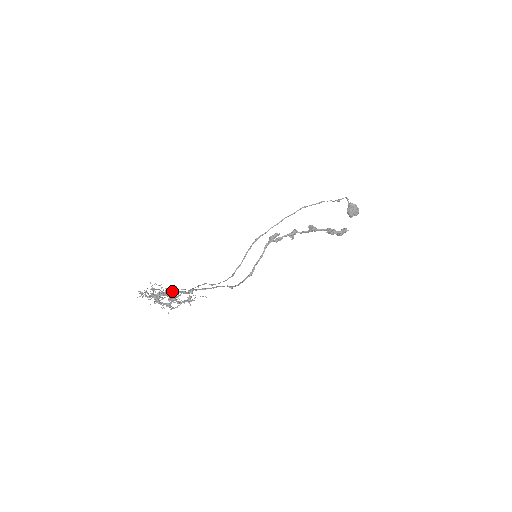
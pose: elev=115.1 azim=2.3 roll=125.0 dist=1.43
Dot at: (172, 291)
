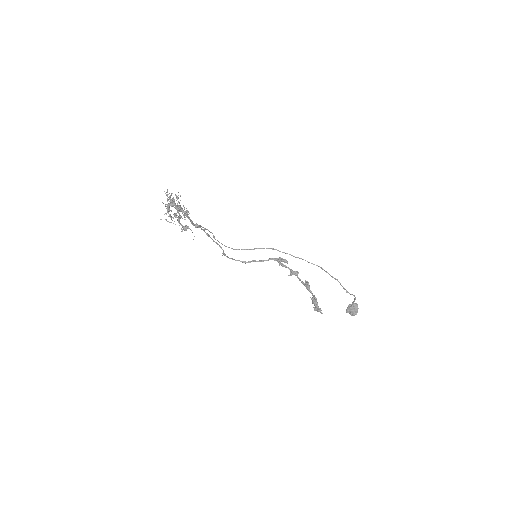
Dot at: (185, 212)
